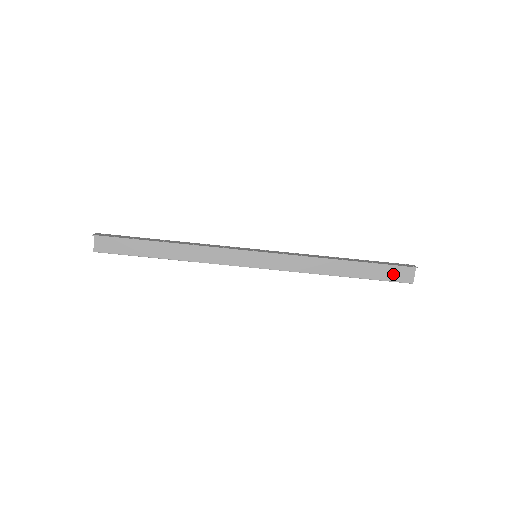
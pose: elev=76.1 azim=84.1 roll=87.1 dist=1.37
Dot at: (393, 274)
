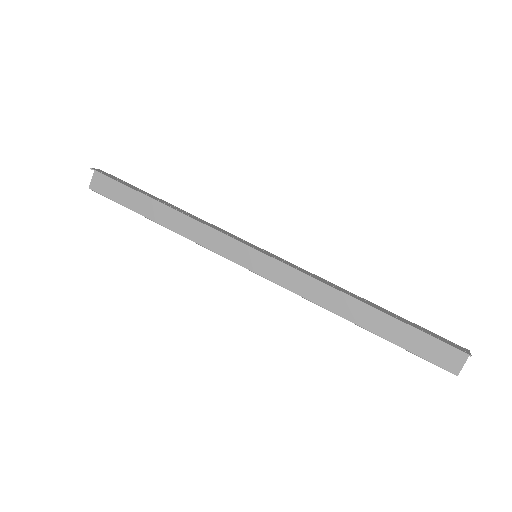
Dot at: (431, 350)
